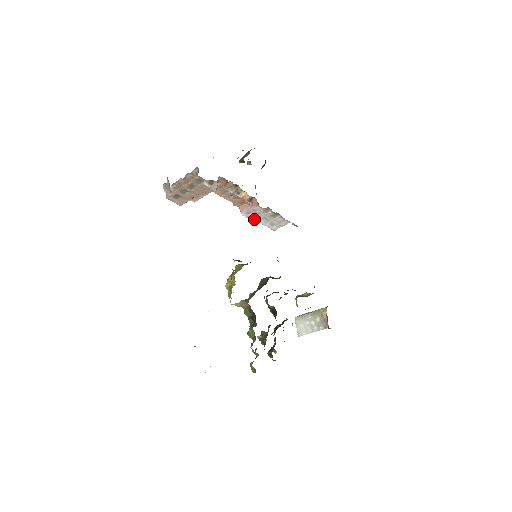
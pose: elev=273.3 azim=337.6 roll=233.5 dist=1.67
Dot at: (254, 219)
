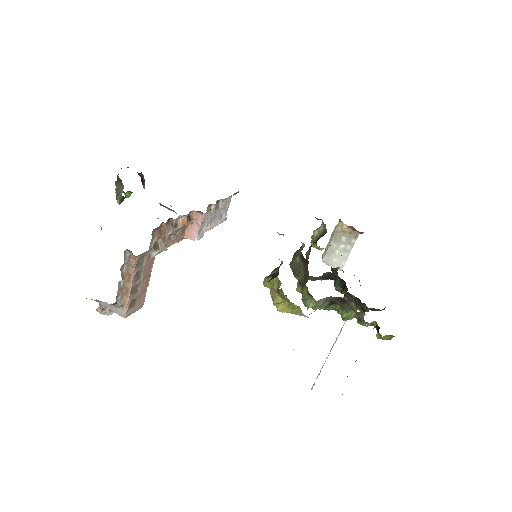
Dot at: (206, 231)
